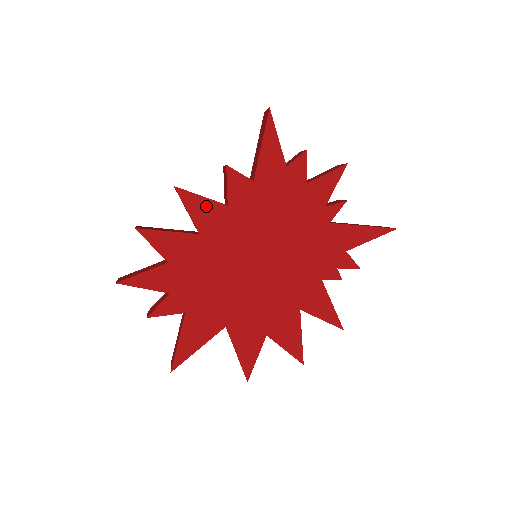
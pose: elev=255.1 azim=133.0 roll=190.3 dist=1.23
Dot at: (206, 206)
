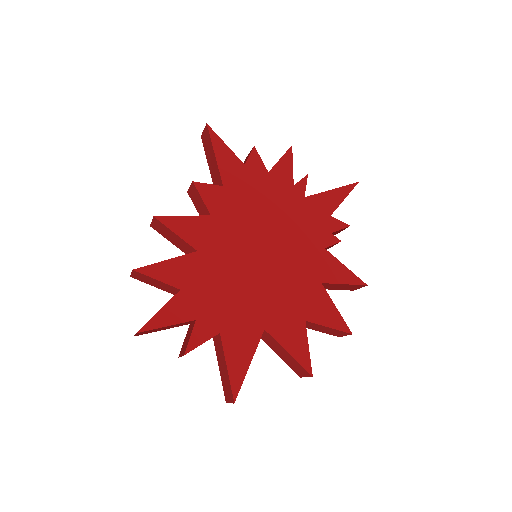
Dot at: (192, 223)
